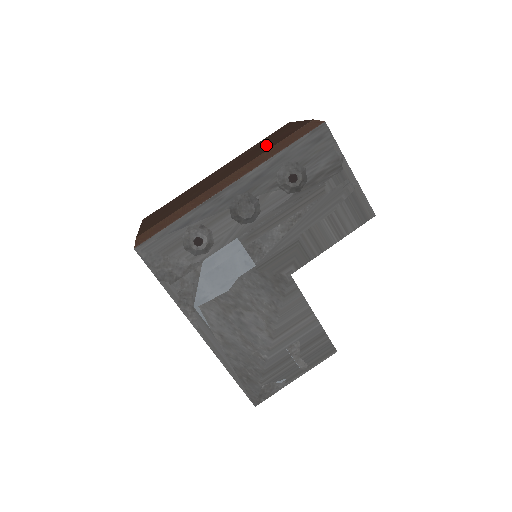
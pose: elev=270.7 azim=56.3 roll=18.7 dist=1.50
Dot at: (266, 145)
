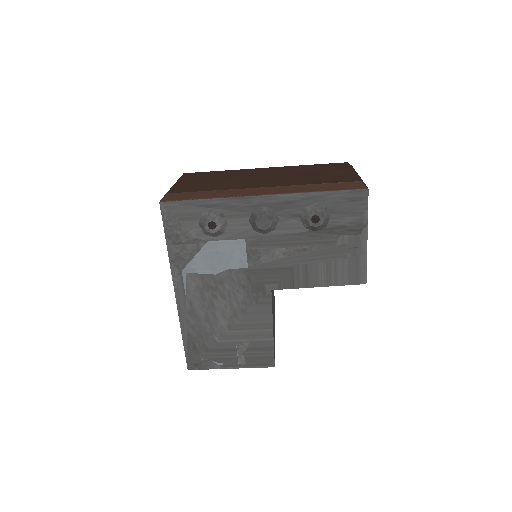
Dot at: (313, 176)
